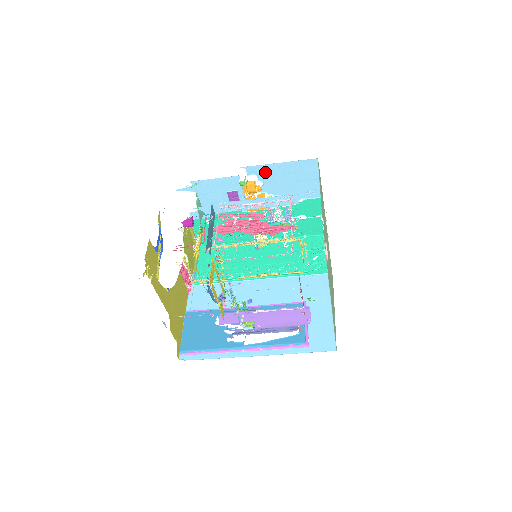
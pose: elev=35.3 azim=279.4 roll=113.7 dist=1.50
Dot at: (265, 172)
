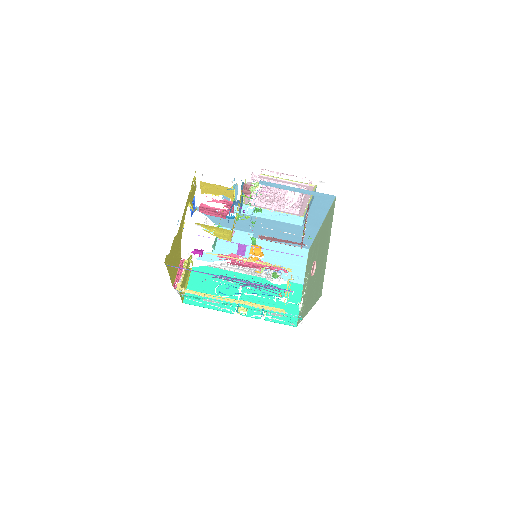
Dot at: (269, 248)
